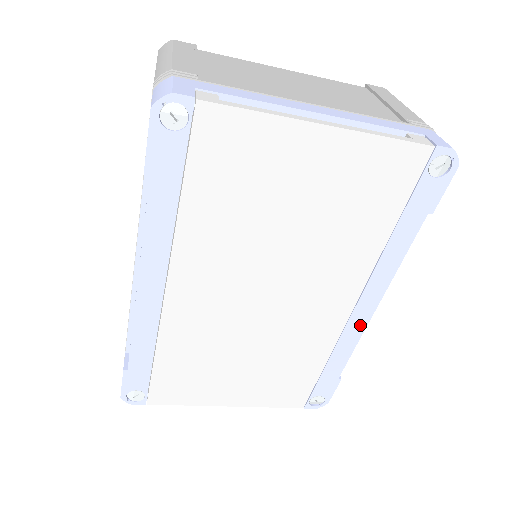
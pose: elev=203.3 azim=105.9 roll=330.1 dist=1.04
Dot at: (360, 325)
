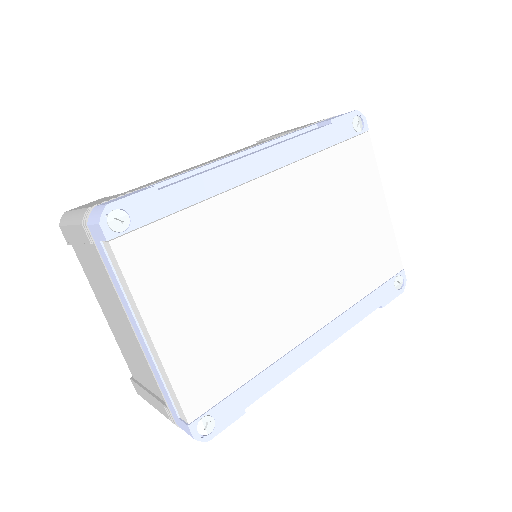
Dot at: (303, 357)
